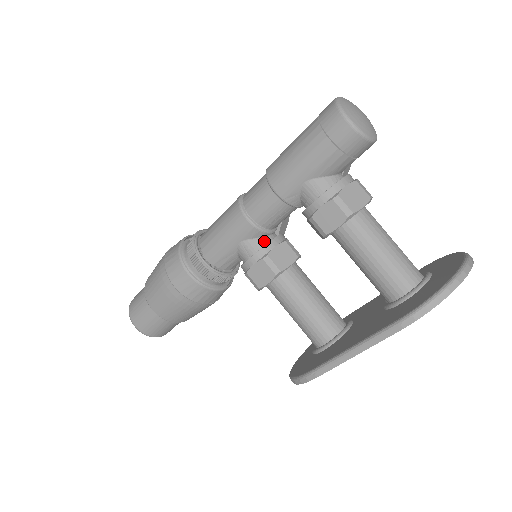
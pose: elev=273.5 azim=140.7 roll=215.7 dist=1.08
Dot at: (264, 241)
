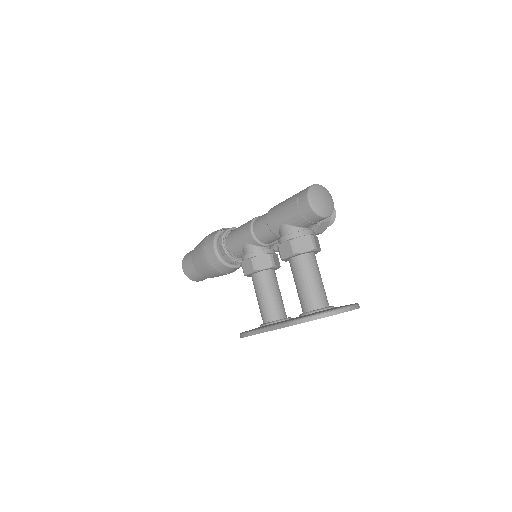
Dot at: (258, 249)
